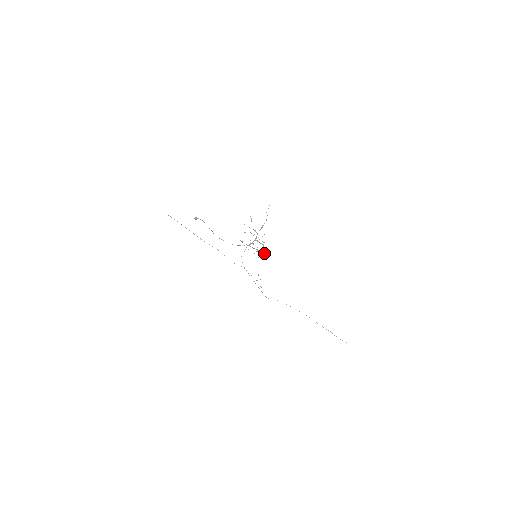
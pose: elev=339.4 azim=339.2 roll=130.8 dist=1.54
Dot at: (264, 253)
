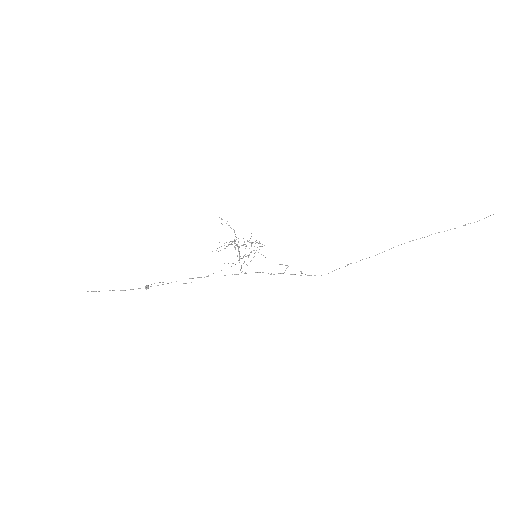
Dot at: occluded
